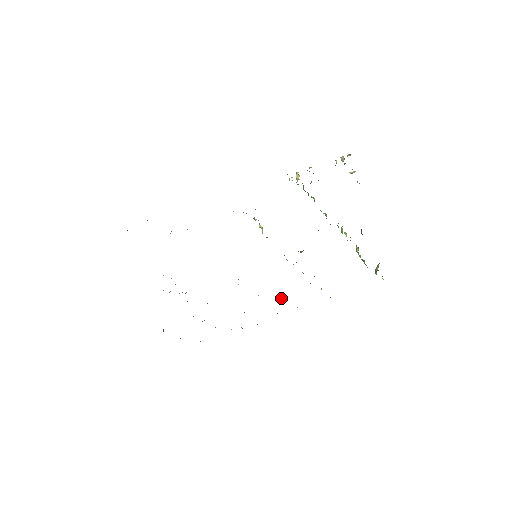
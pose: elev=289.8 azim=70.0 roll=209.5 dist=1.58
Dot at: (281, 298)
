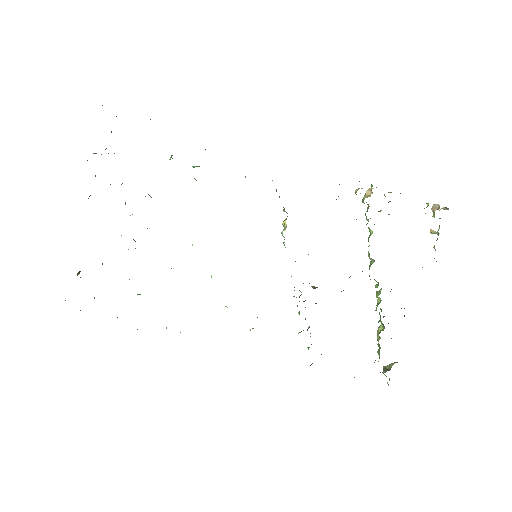
Dot at: (252, 328)
